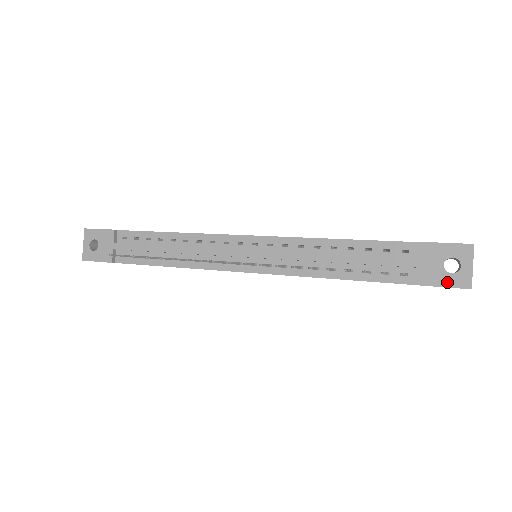
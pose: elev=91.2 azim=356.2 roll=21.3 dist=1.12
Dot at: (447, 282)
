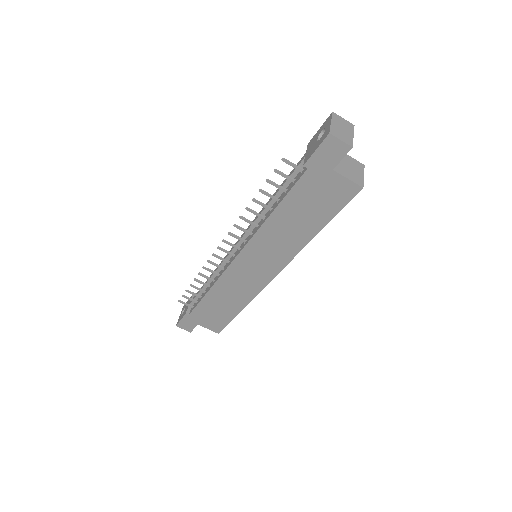
Dot at: (318, 145)
